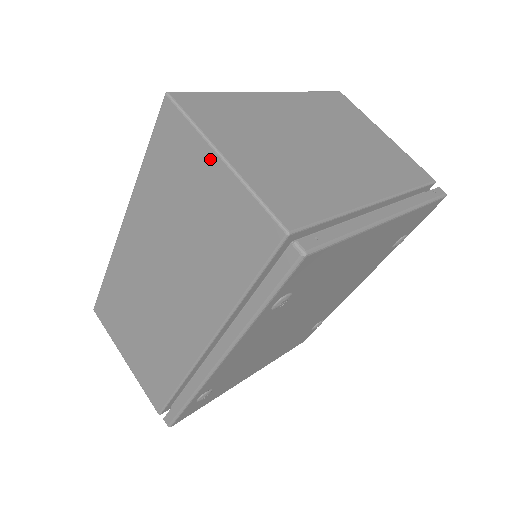
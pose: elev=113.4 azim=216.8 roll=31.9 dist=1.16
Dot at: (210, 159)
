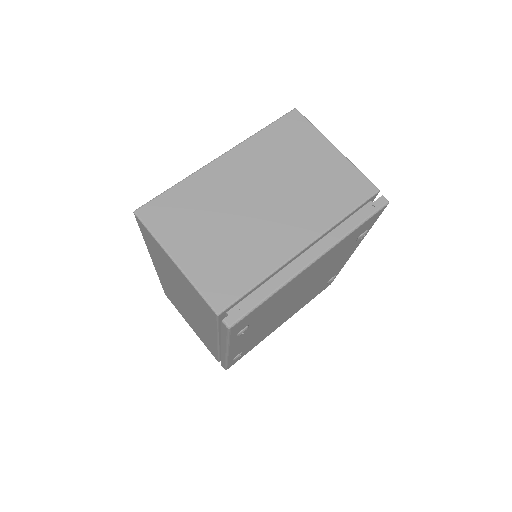
Dot at: (169, 259)
